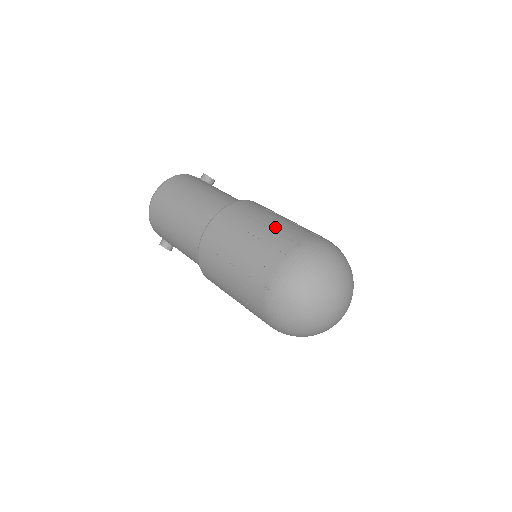
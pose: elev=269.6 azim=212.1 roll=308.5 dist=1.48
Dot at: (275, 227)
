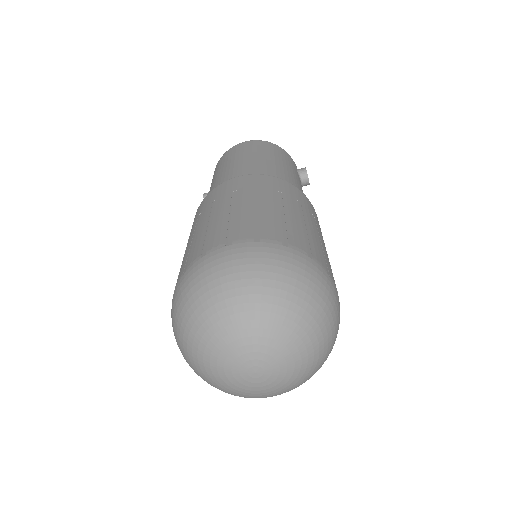
Dot at: (292, 218)
